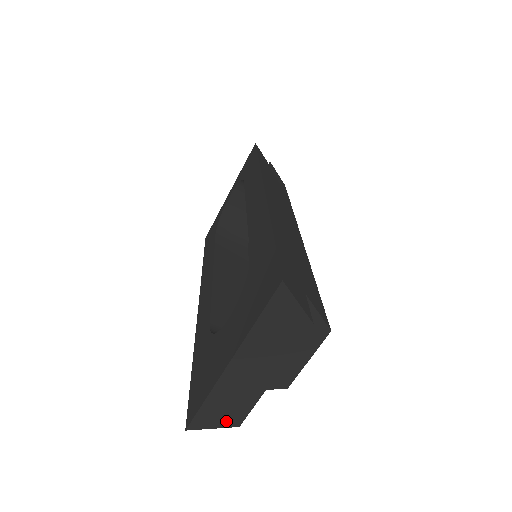
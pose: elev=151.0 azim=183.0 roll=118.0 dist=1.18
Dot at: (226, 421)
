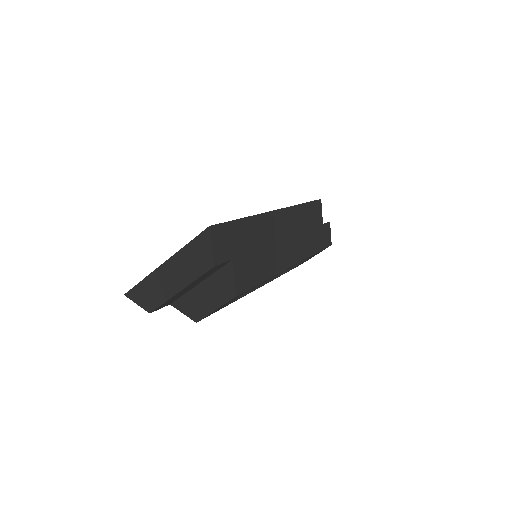
Dot at: (145, 304)
